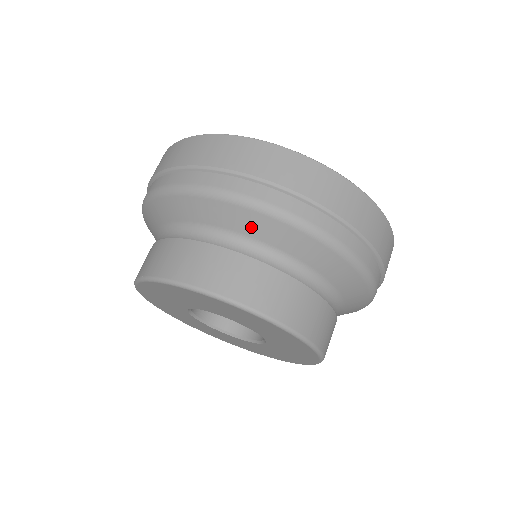
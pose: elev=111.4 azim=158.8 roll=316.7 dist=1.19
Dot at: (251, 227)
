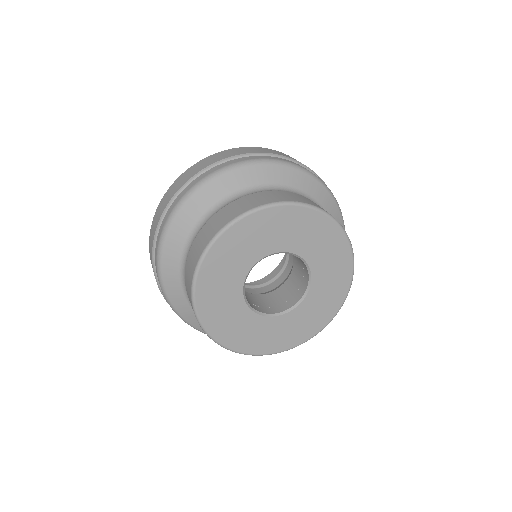
Dot at: (265, 176)
